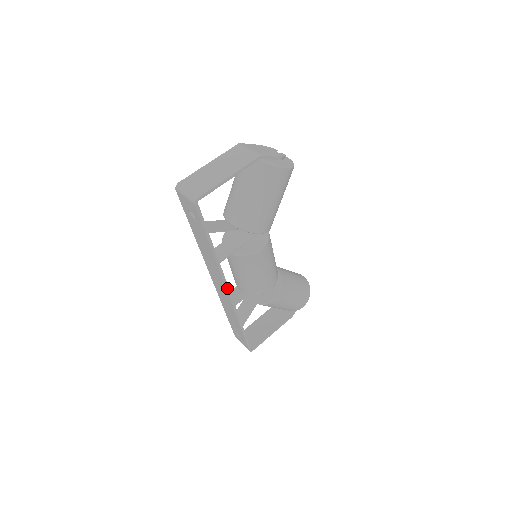
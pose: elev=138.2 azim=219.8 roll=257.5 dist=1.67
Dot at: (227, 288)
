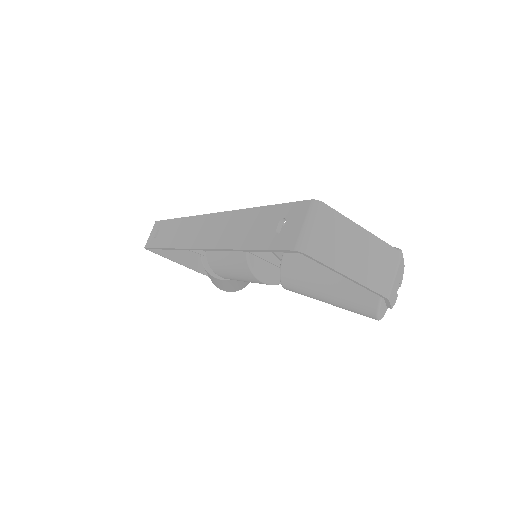
Dot at: (201, 249)
